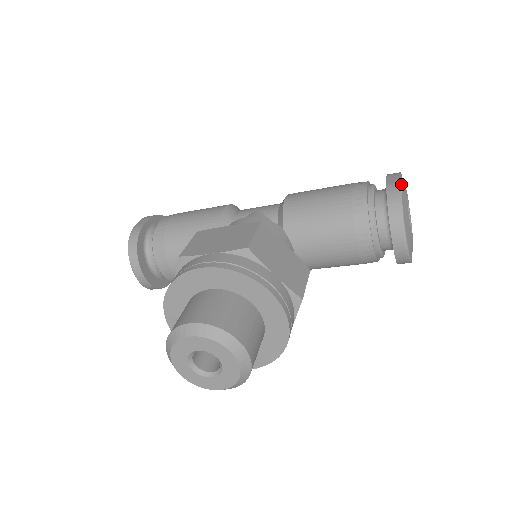
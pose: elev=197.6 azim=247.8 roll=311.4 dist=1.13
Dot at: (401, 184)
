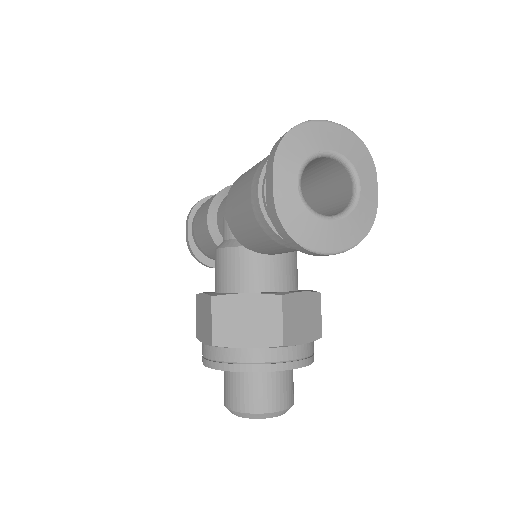
Dot at: (274, 201)
